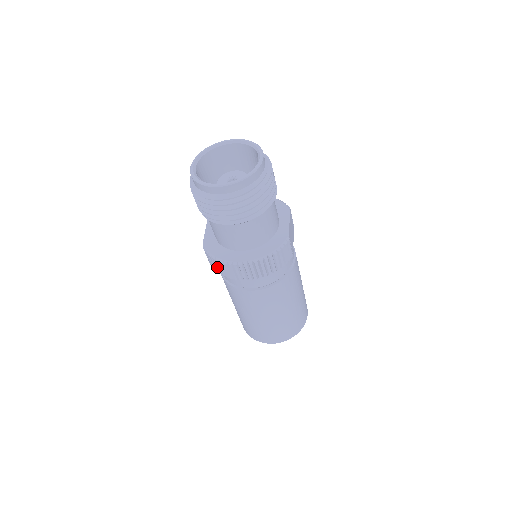
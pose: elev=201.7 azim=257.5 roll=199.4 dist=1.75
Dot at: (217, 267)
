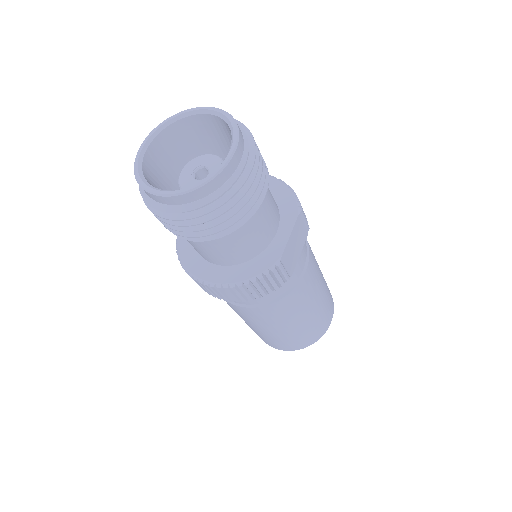
Dot at: occluded
